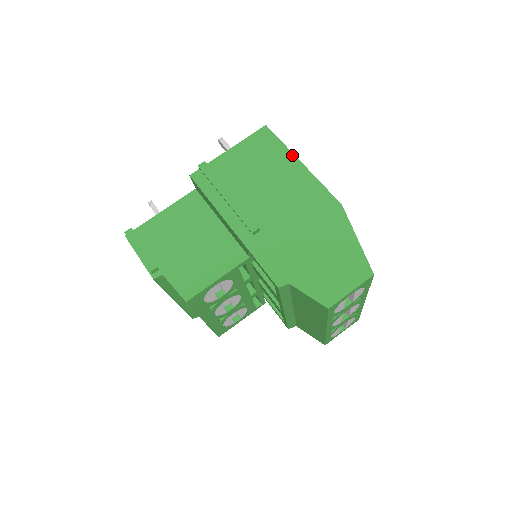
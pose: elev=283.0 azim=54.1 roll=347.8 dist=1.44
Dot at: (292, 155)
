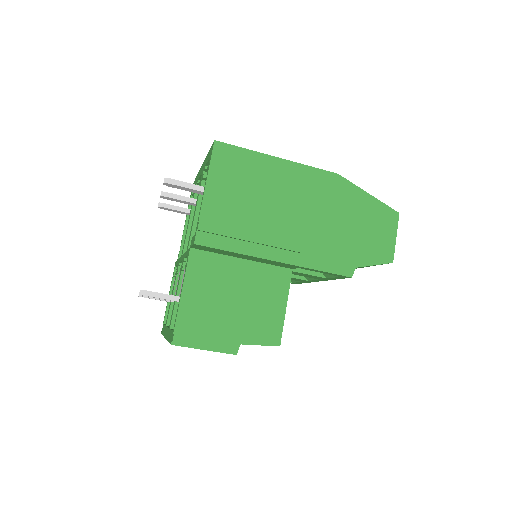
Dot at: (265, 156)
